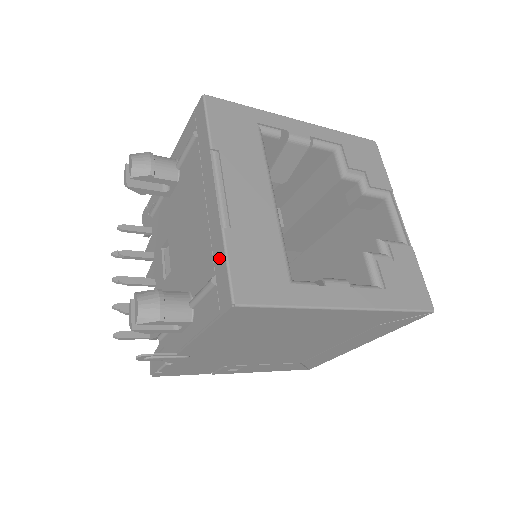
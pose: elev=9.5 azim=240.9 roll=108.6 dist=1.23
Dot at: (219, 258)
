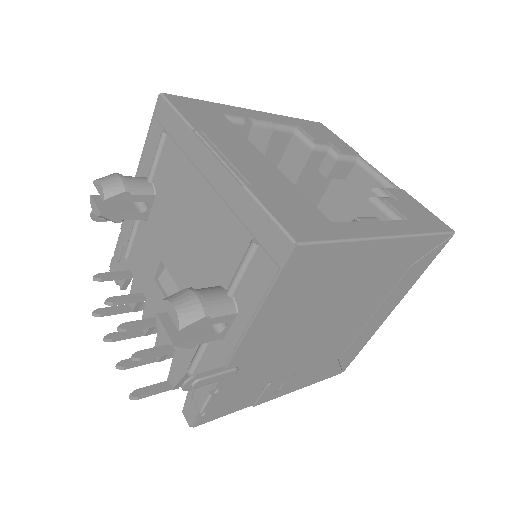
Dot at: (252, 216)
